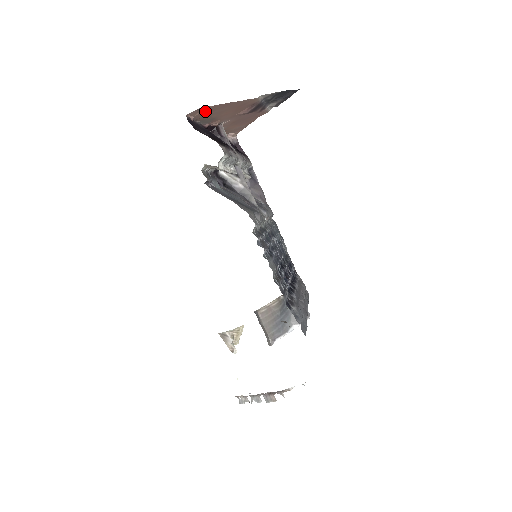
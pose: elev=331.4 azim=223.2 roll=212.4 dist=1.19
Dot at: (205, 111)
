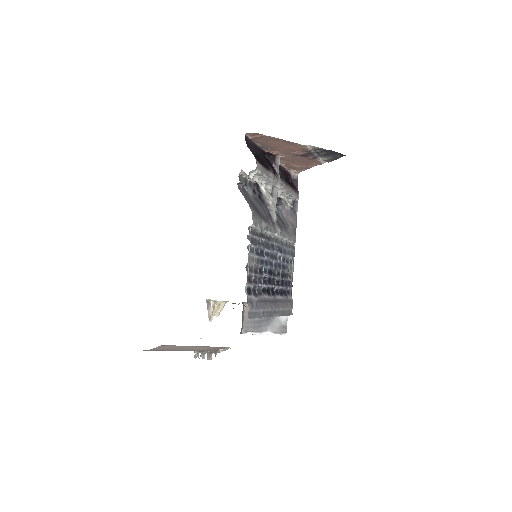
Dot at: (261, 137)
